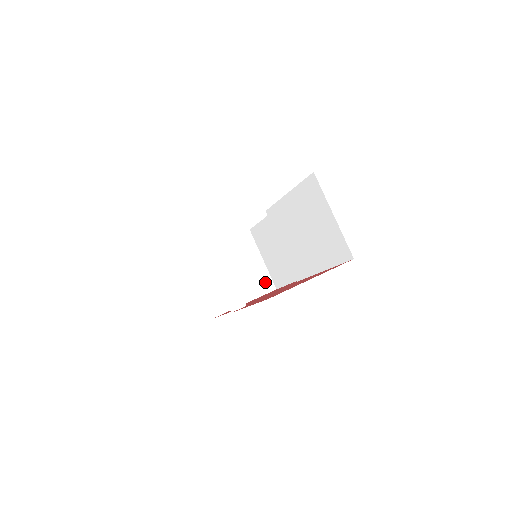
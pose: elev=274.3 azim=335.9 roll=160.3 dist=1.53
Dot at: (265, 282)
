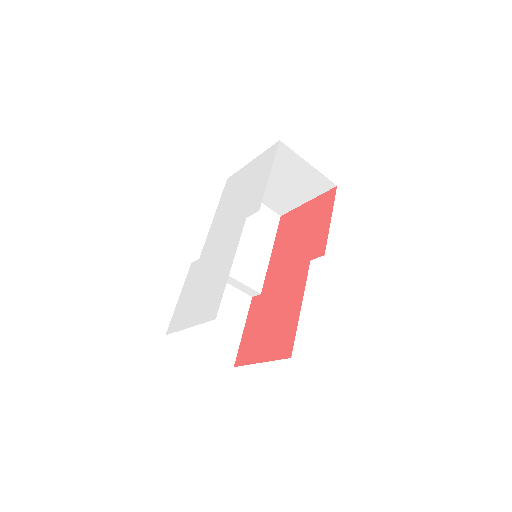
Dot at: (321, 182)
